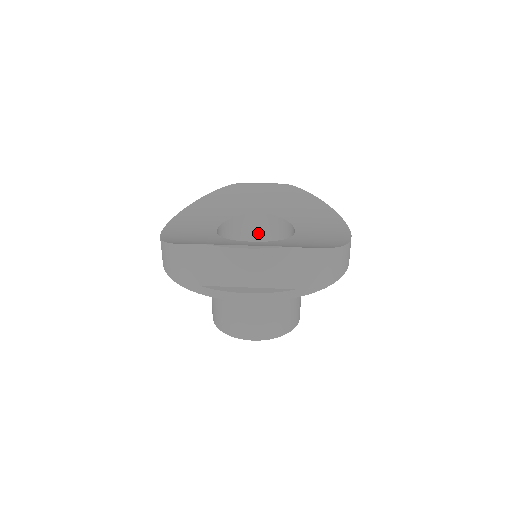
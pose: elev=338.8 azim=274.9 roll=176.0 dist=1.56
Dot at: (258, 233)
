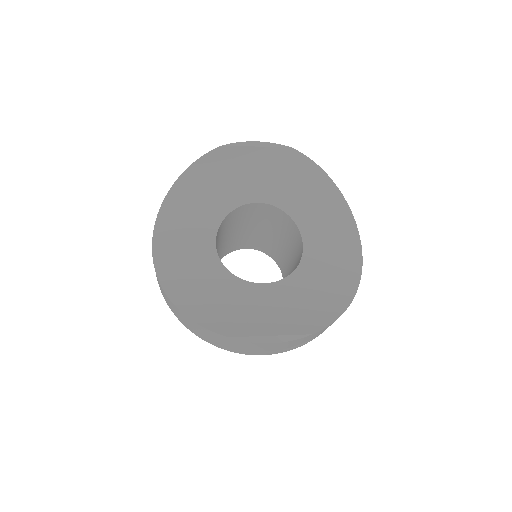
Dot at: (254, 215)
